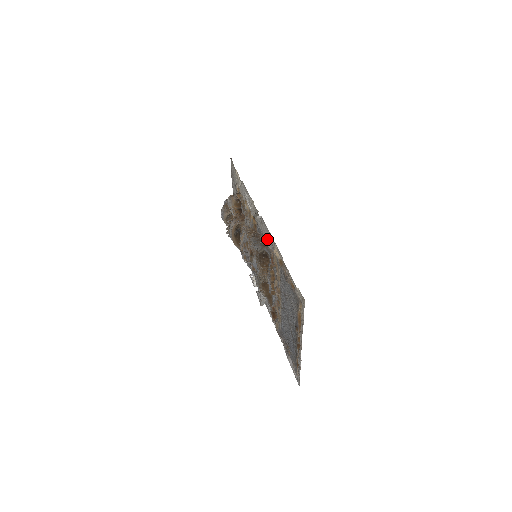
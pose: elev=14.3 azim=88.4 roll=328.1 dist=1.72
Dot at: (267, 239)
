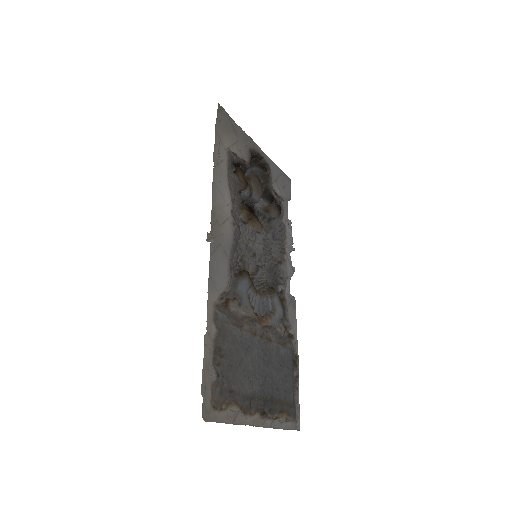
Dot at: (222, 273)
